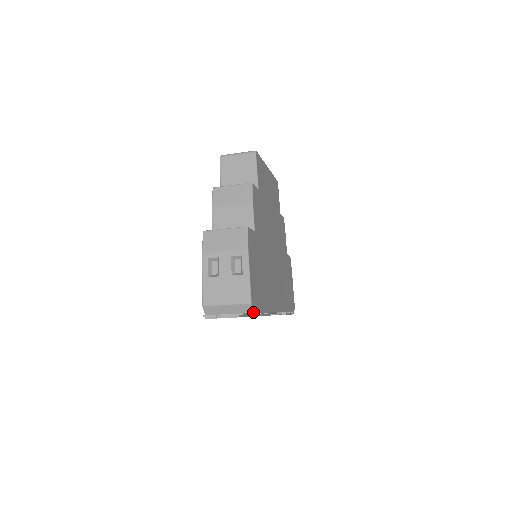
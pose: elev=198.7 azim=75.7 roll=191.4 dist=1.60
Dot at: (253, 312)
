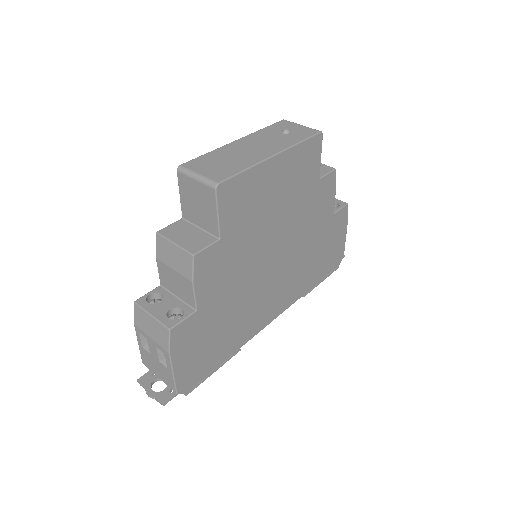
Dot at: (184, 393)
